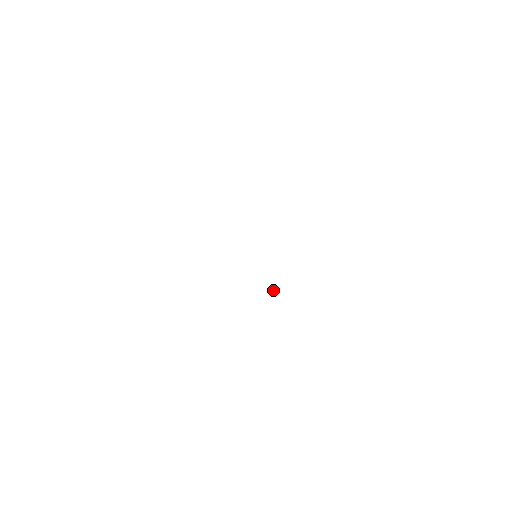
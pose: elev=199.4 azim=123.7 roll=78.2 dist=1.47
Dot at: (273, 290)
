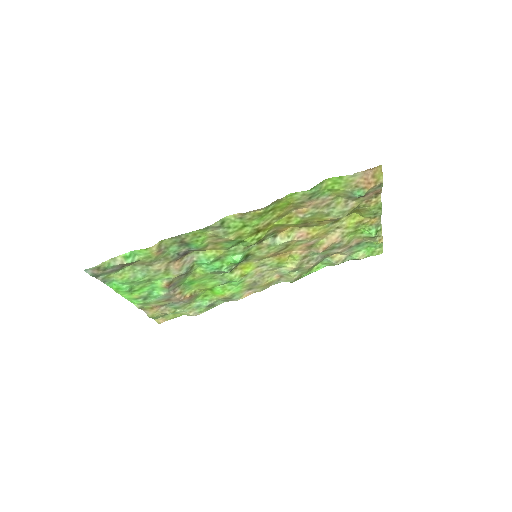
Dot at: (260, 232)
